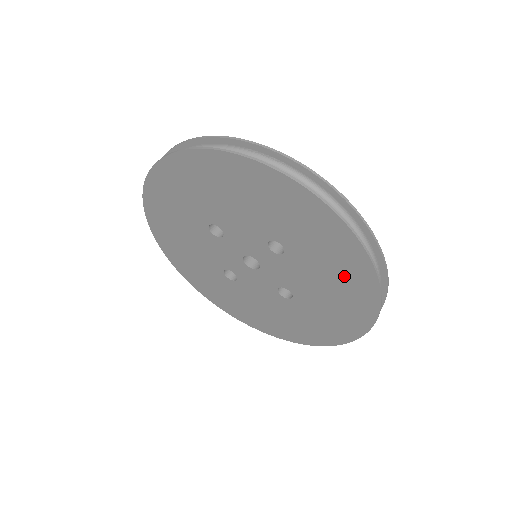
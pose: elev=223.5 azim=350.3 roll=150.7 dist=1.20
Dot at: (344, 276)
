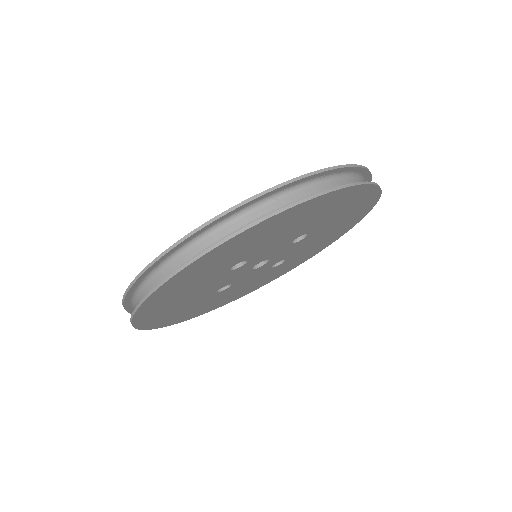
Dot at: (347, 221)
